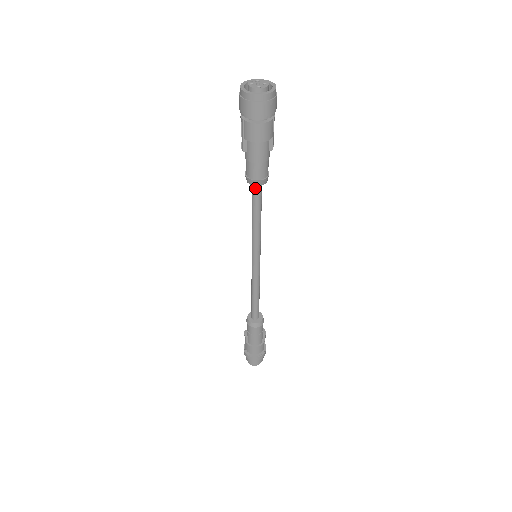
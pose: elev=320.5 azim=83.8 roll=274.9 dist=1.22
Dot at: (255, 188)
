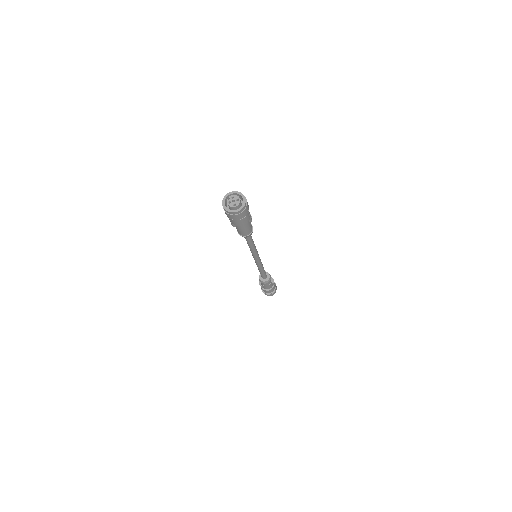
Dot at: occluded
